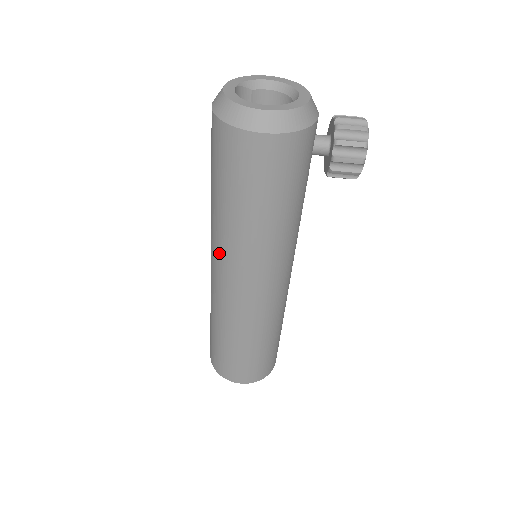
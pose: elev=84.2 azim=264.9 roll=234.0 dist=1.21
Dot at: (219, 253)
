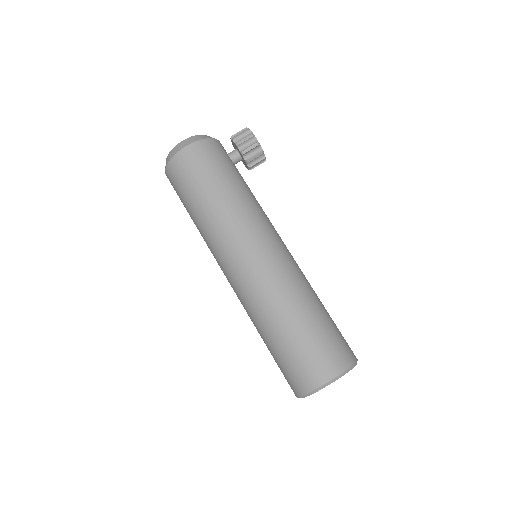
Dot at: (218, 249)
